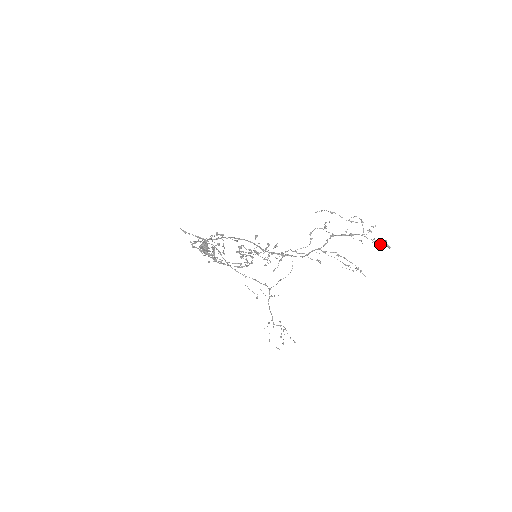
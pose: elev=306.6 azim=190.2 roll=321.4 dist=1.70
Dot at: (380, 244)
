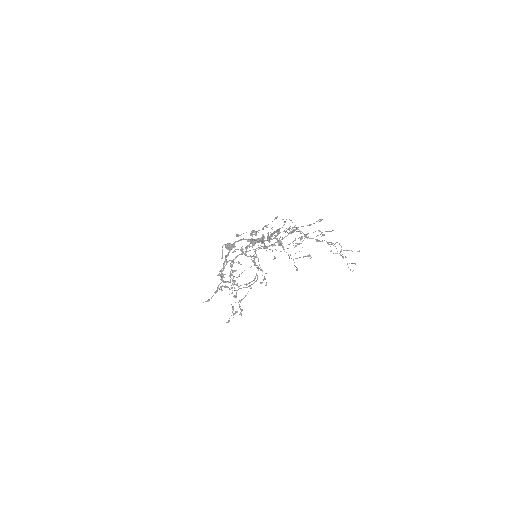
Dot at: occluded
